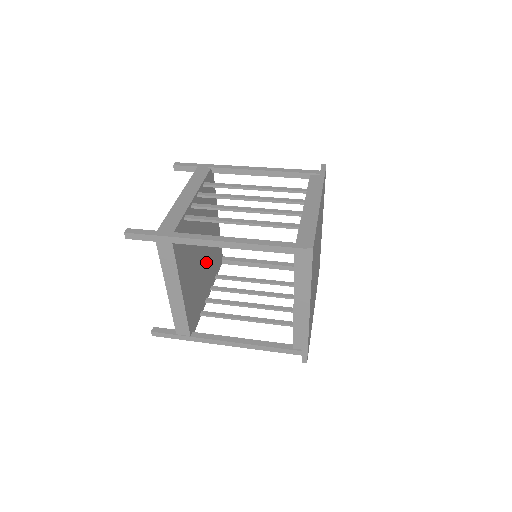
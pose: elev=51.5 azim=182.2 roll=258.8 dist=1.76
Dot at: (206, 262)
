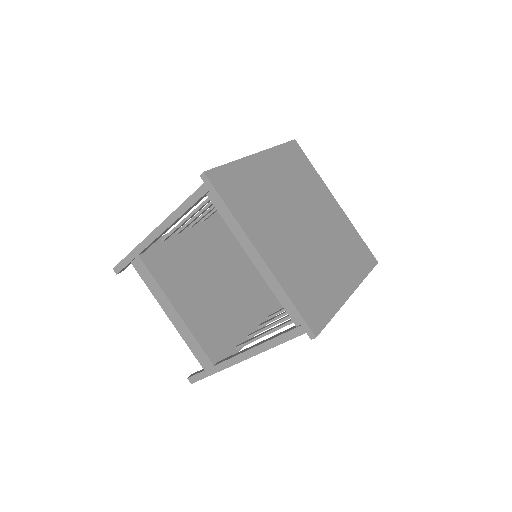
Dot at: (235, 295)
